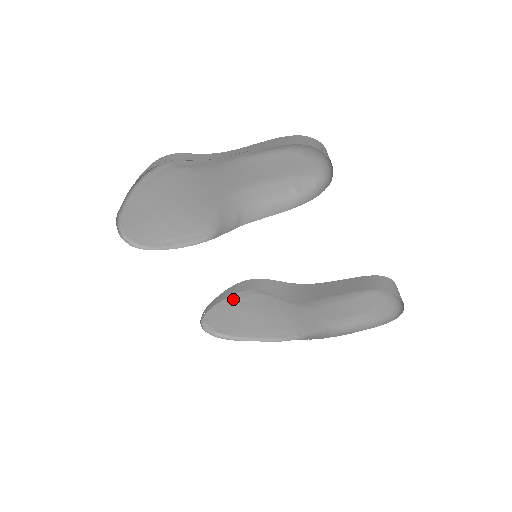
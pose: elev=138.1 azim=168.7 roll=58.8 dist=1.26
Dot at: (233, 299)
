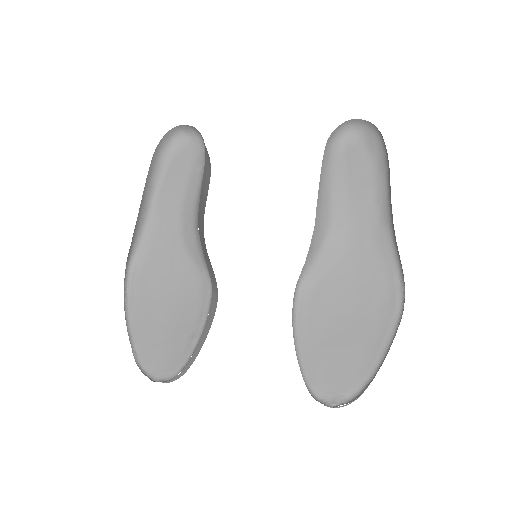
Dot at: (305, 329)
